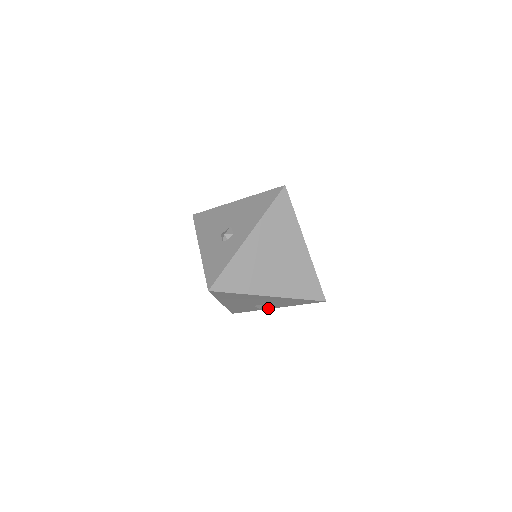
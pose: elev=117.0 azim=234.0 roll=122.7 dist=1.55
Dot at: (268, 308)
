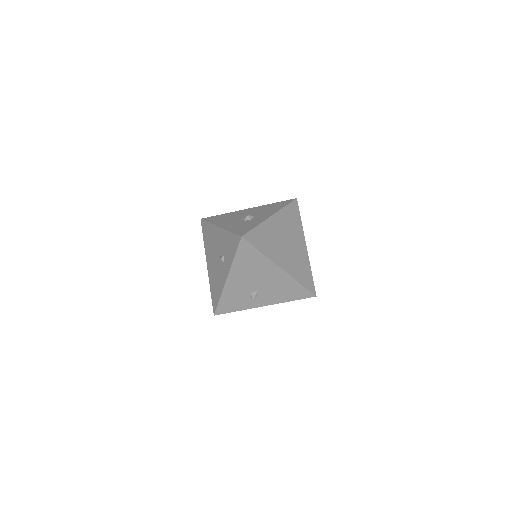
Dot at: (257, 305)
